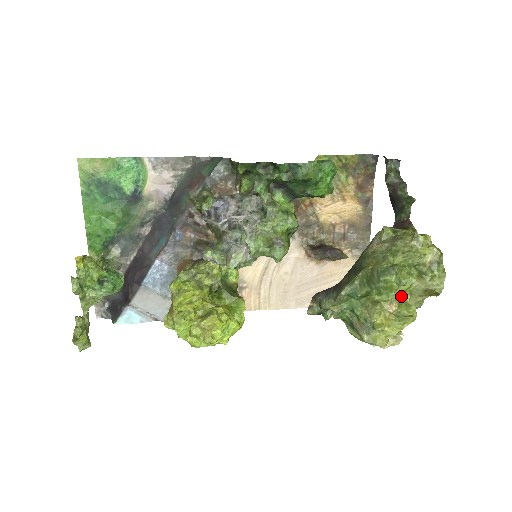
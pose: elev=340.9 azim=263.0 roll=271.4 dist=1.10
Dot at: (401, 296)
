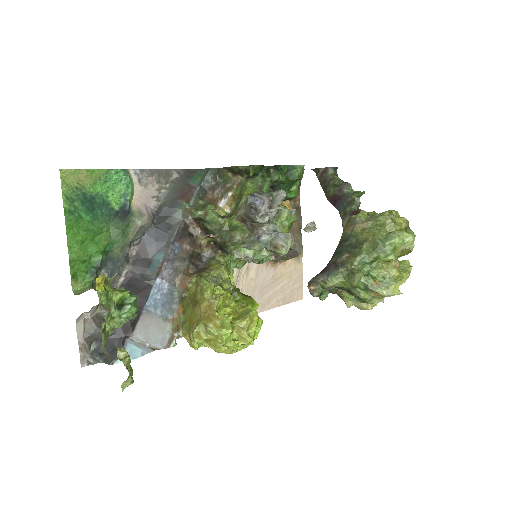
Dot at: occluded
